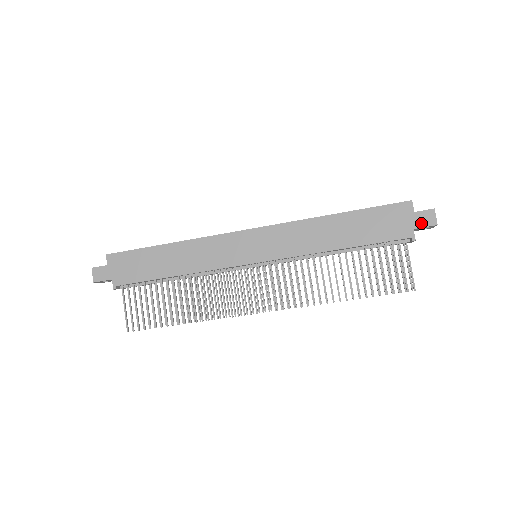
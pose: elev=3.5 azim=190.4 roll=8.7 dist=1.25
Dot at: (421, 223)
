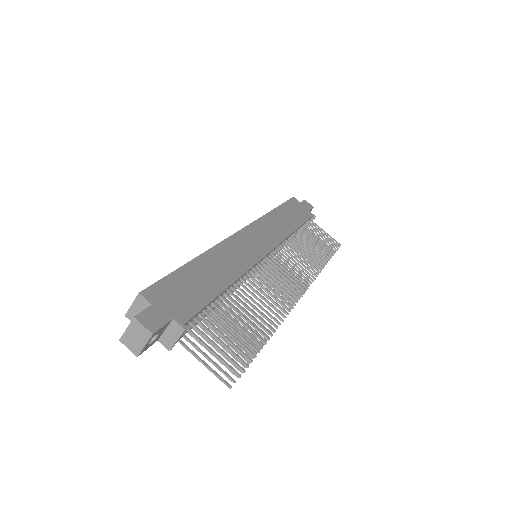
Dot at: (308, 207)
